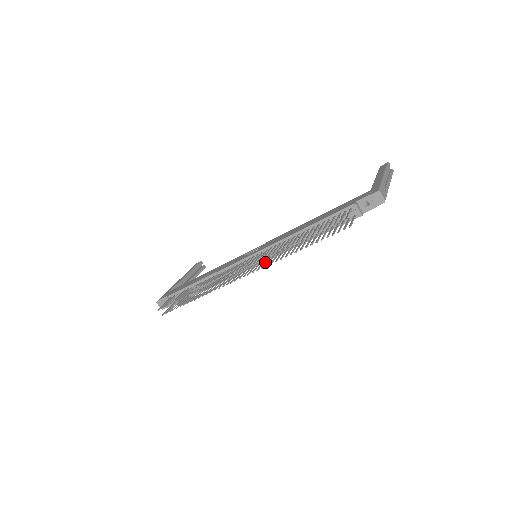
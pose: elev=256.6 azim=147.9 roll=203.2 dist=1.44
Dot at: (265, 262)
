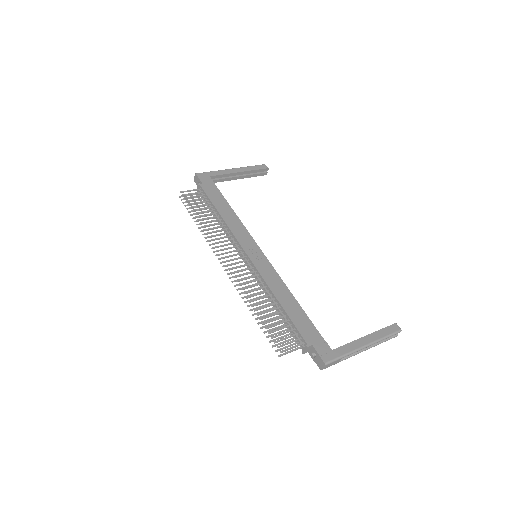
Dot at: (242, 278)
